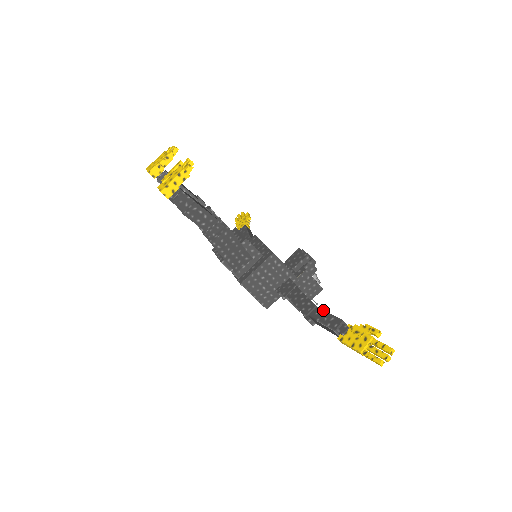
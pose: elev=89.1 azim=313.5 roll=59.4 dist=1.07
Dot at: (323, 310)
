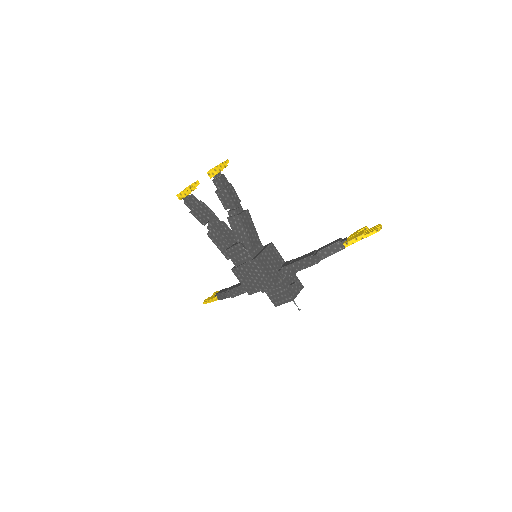
Dot at: (324, 246)
